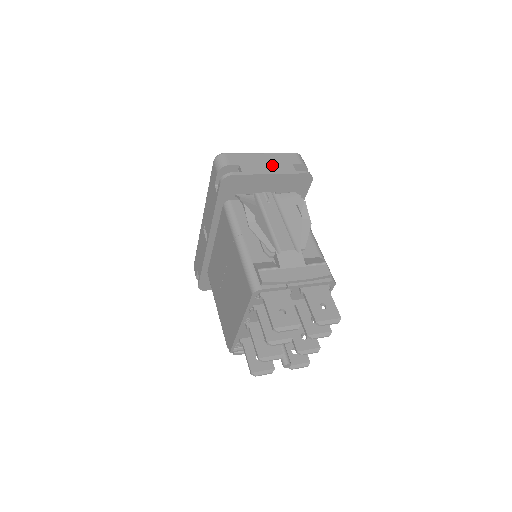
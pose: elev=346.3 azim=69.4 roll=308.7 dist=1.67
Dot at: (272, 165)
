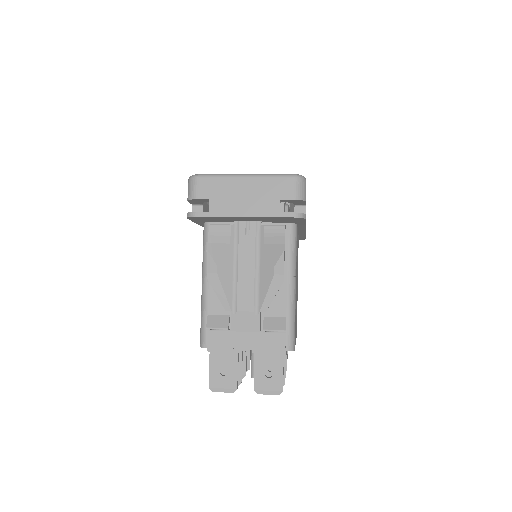
Dot at: (251, 201)
